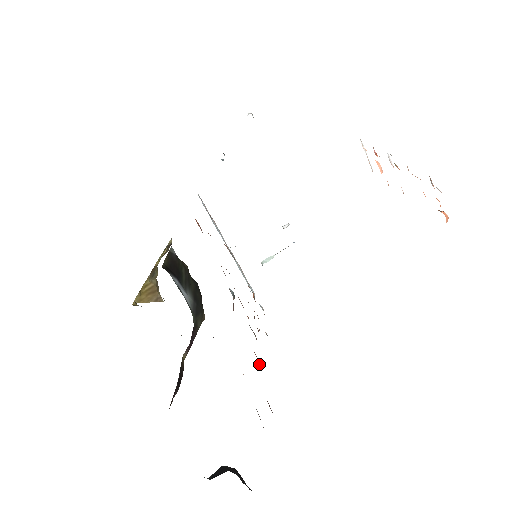
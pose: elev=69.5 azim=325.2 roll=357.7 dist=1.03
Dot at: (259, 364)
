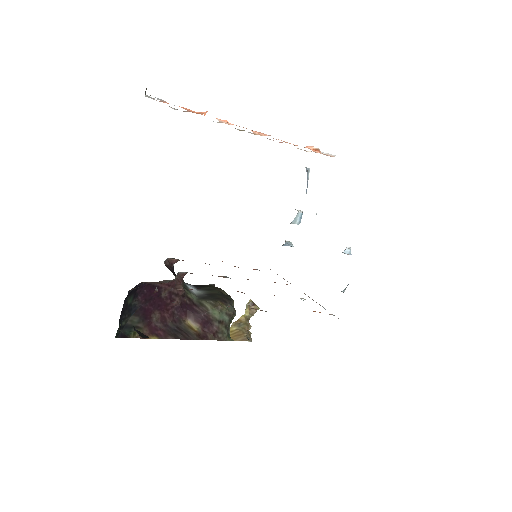
Dot at: occluded
